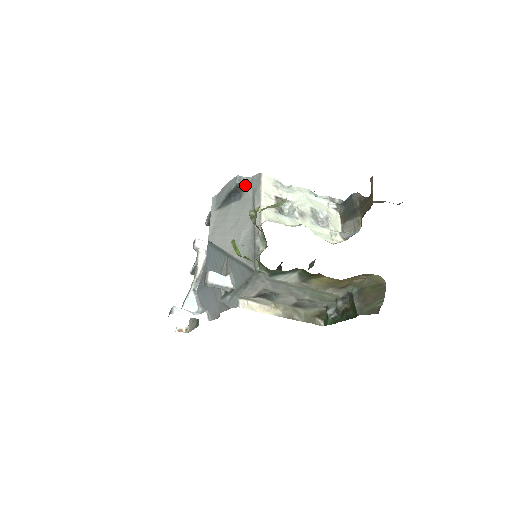
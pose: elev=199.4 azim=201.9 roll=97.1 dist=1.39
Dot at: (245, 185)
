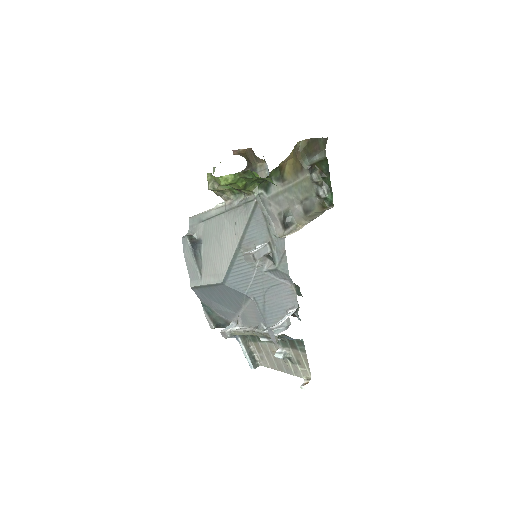
Dot at: (192, 234)
